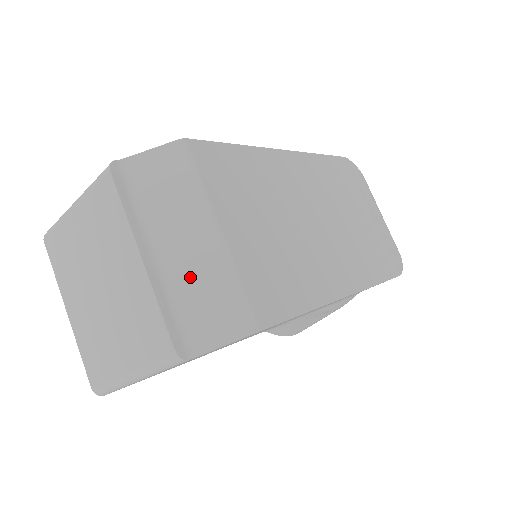
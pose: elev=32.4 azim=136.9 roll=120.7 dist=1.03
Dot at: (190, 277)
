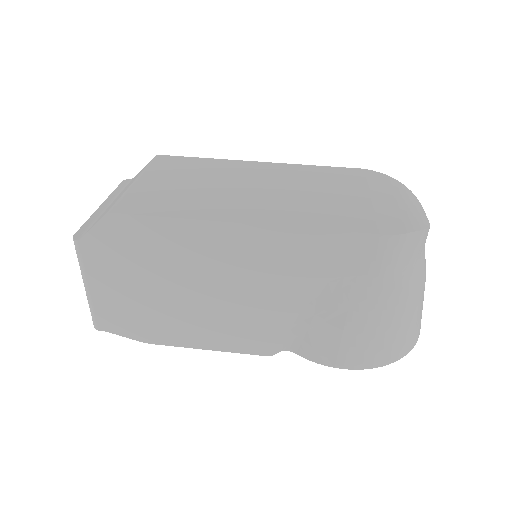
Dot at: occluded
